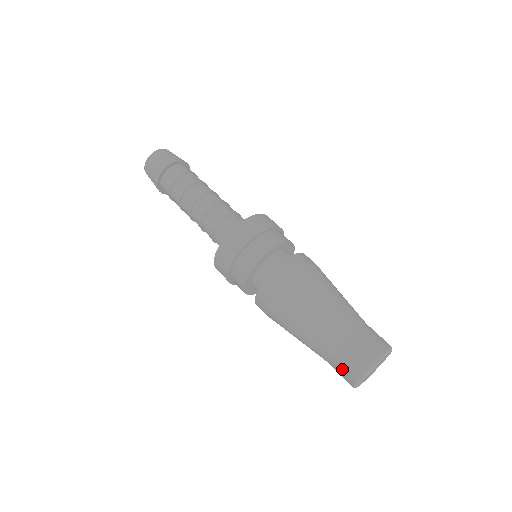
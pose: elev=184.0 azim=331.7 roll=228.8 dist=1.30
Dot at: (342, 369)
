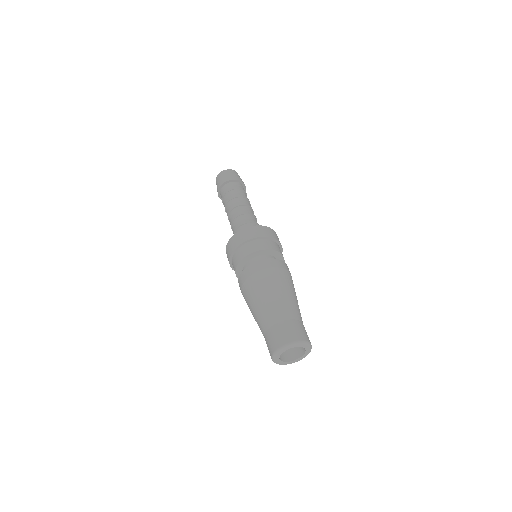
Dot at: (284, 331)
